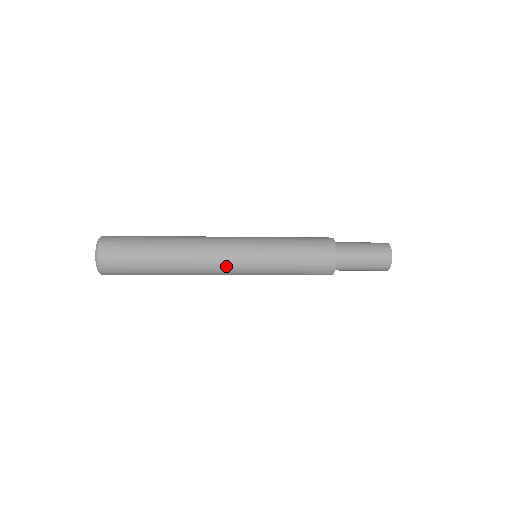
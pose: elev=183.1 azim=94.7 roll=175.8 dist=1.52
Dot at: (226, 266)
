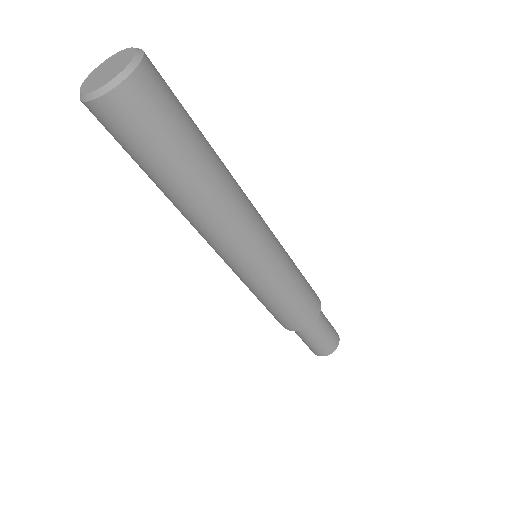
Dot at: (243, 247)
